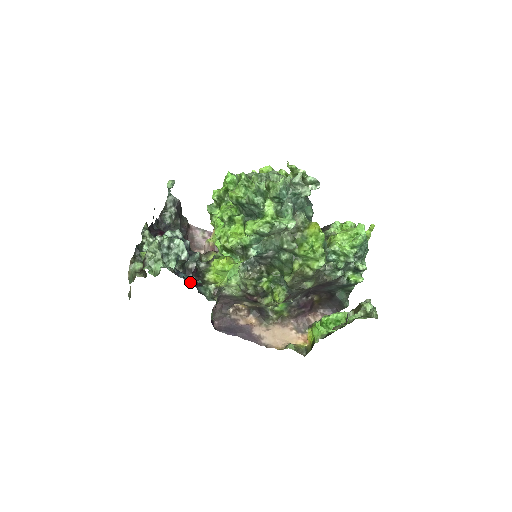
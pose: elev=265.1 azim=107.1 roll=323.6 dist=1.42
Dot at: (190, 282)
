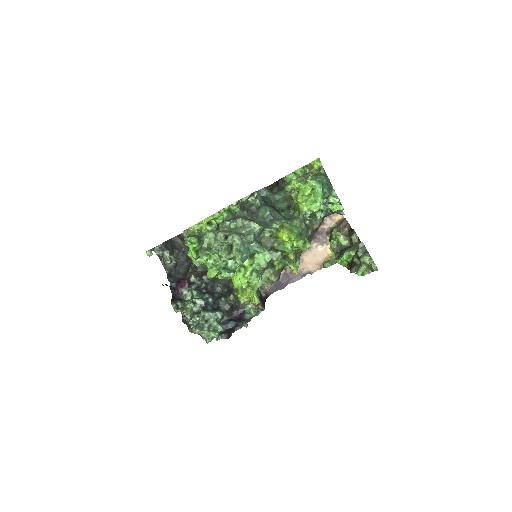
Dot at: (240, 328)
